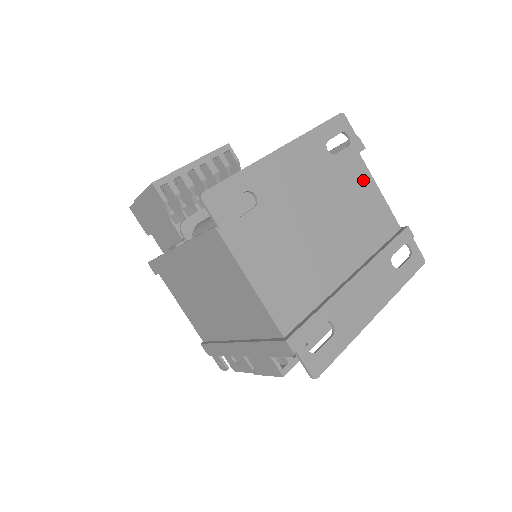
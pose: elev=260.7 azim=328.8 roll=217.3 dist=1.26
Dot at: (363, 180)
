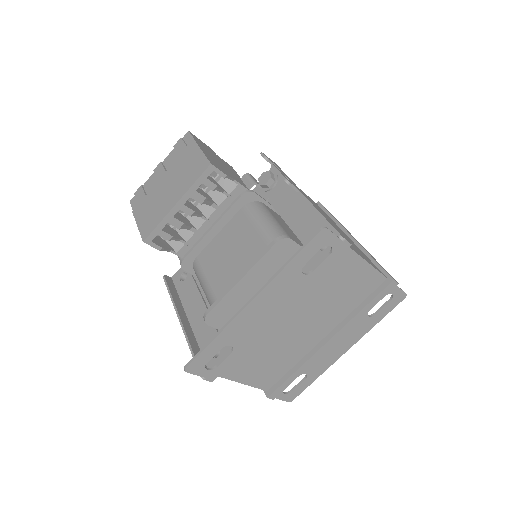
Dot at: (347, 265)
